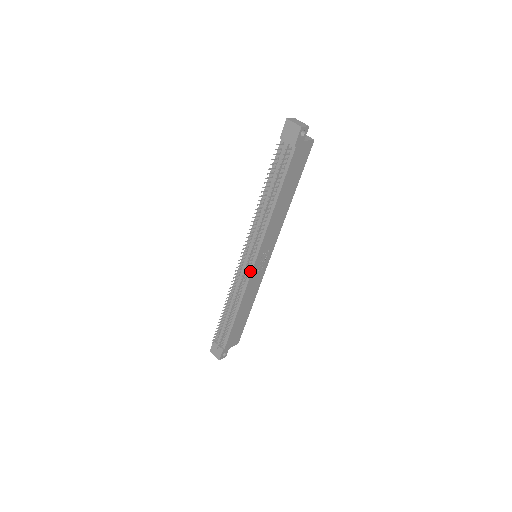
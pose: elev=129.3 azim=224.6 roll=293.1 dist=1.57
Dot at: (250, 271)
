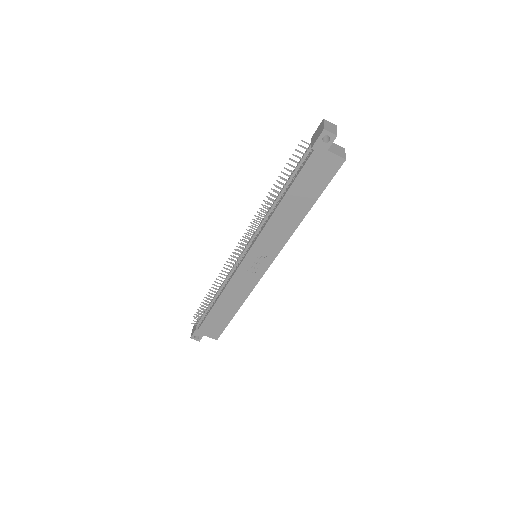
Dot at: (240, 264)
